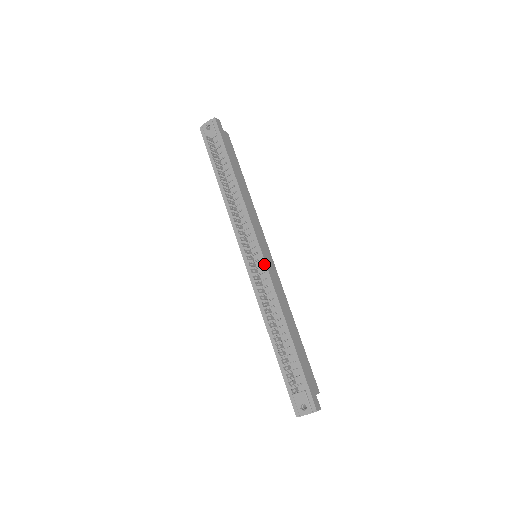
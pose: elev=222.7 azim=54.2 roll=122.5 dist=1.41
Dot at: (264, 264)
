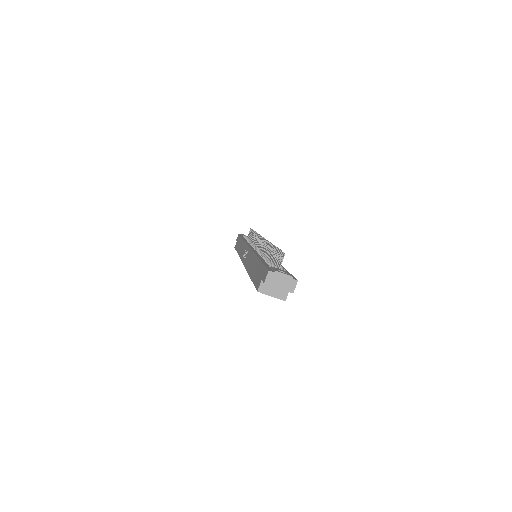
Dot at: occluded
